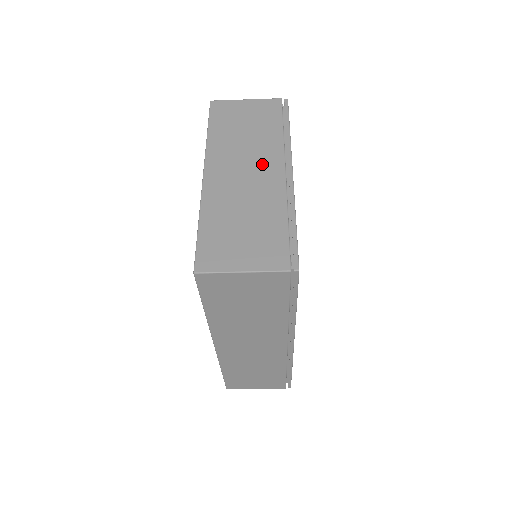
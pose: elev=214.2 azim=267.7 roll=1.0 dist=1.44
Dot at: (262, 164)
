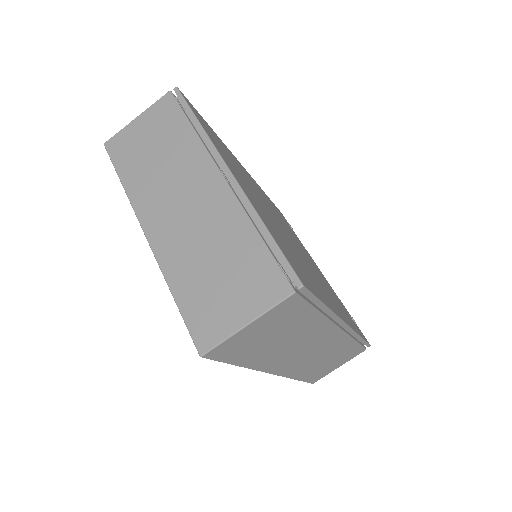
Dot at: (195, 183)
